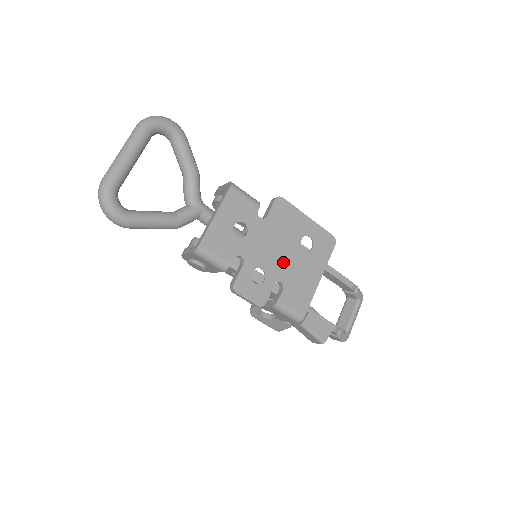
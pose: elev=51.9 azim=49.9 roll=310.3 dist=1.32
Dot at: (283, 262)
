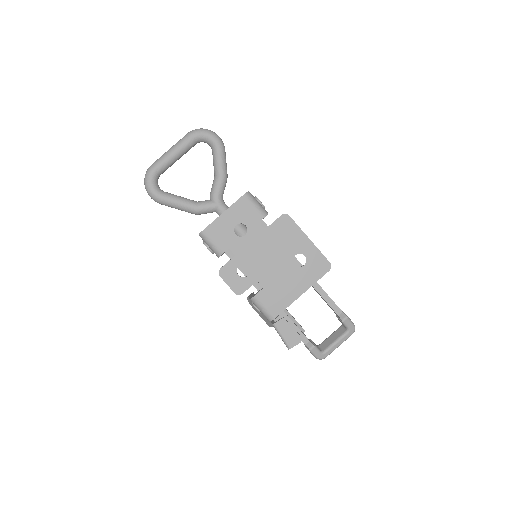
Dot at: (270, 267)
